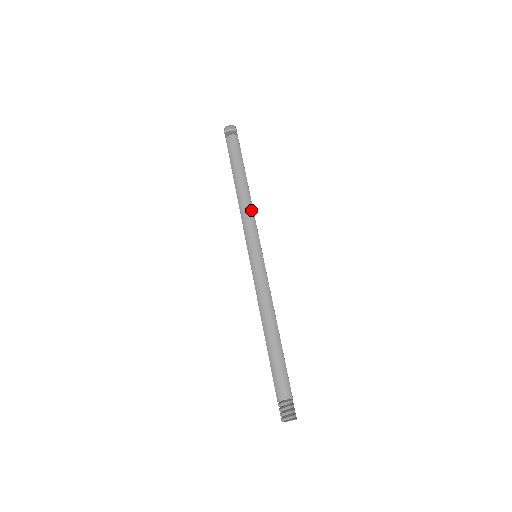
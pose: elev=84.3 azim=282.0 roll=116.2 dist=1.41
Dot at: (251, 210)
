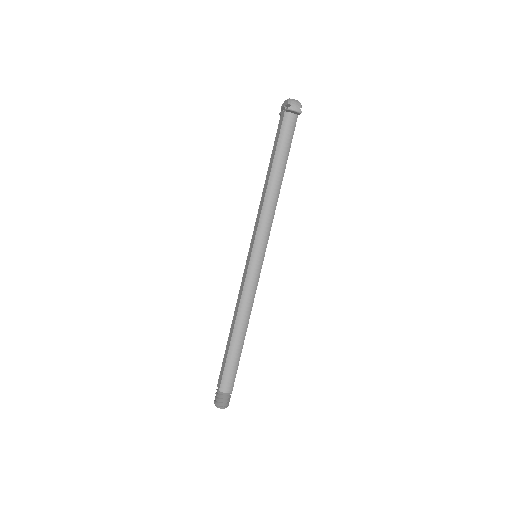
Dot at: (274, 211)
